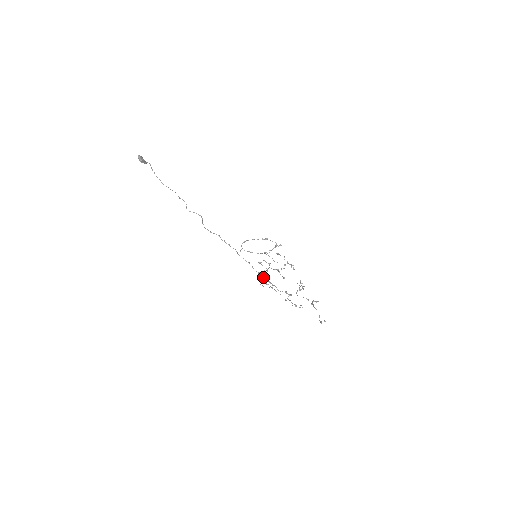
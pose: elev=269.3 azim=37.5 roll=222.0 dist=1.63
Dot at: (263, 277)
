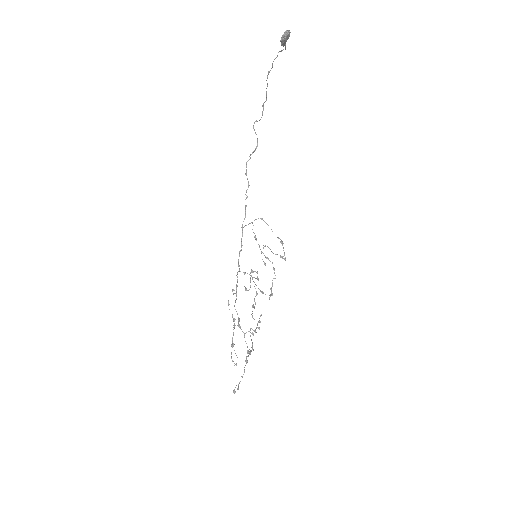
Dot at: (237, 274)
